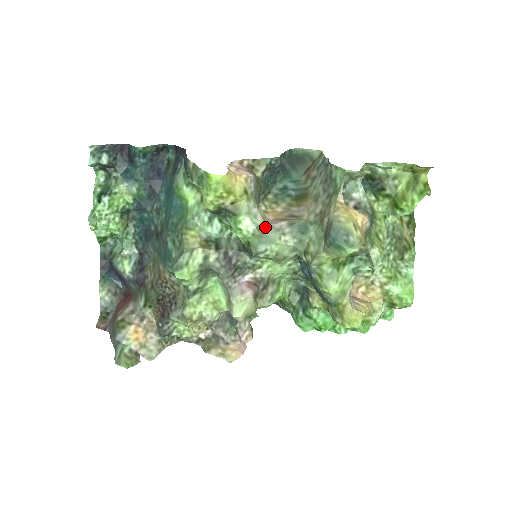
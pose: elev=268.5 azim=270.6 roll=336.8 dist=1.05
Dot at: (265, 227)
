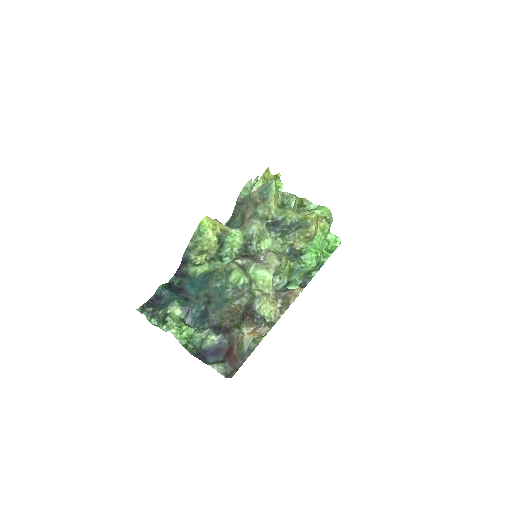
Dot at: (242, 228)
